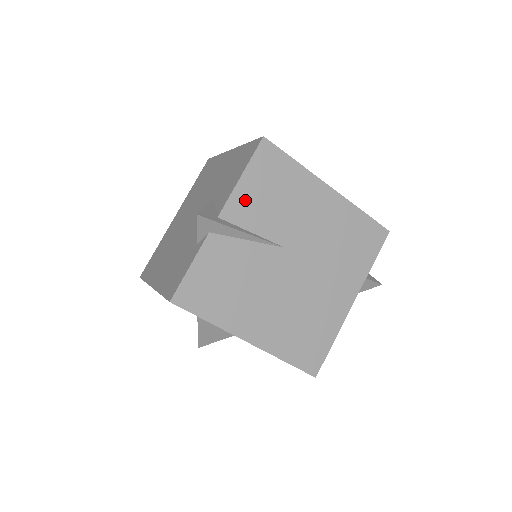
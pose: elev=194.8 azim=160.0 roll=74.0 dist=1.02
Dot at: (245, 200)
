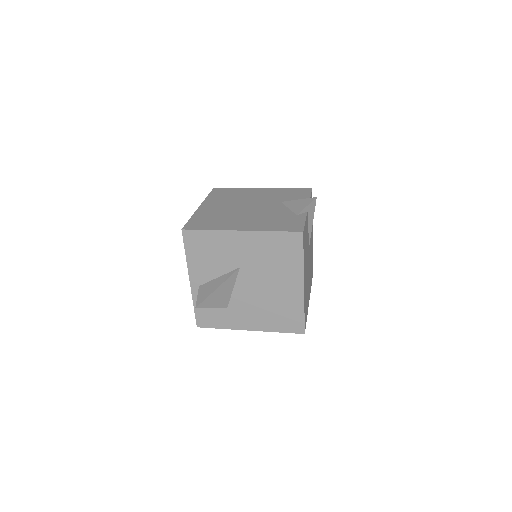
Dot at: occluded
